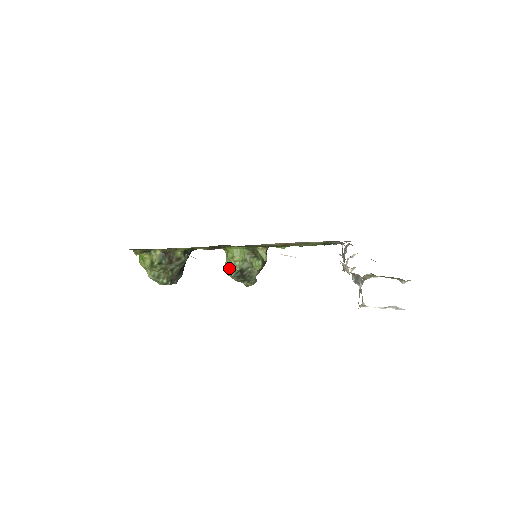
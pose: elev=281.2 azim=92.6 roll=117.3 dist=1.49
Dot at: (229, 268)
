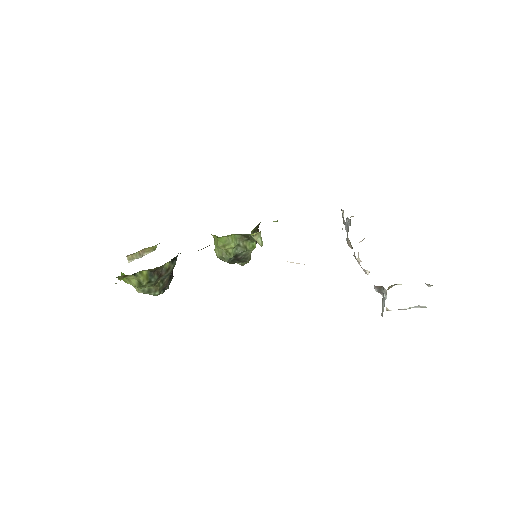
Dot at: (221, 255)
